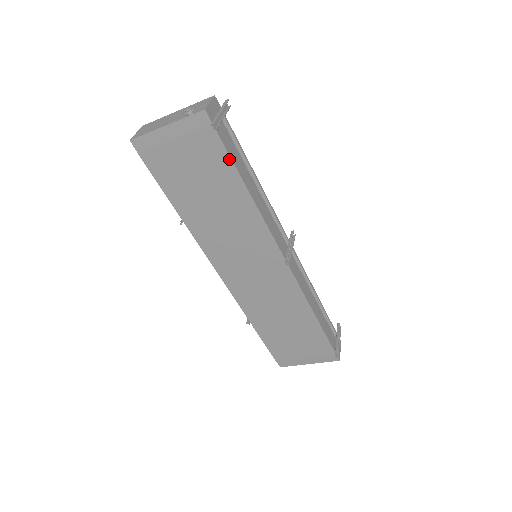
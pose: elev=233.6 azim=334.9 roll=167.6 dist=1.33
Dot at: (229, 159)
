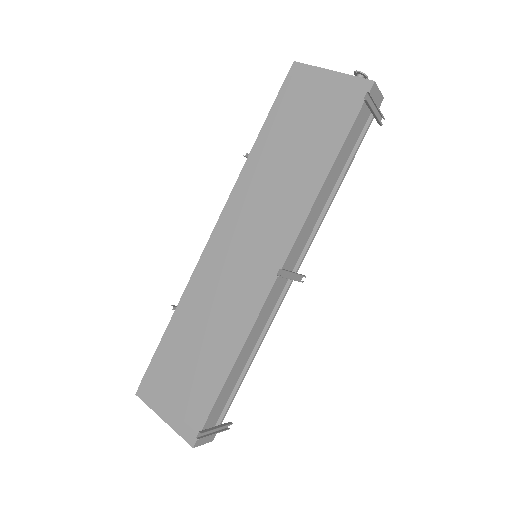
Dot at: (346, 134)
